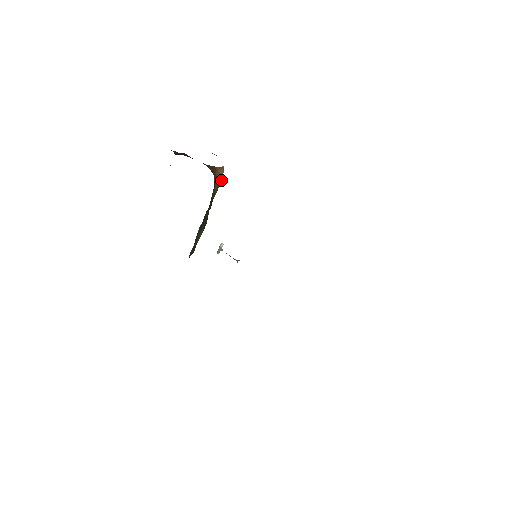
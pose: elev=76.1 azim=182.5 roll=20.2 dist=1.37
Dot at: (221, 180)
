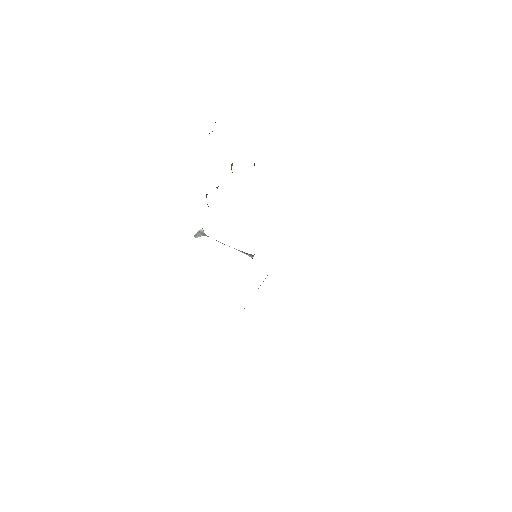
Dot at: occluded
